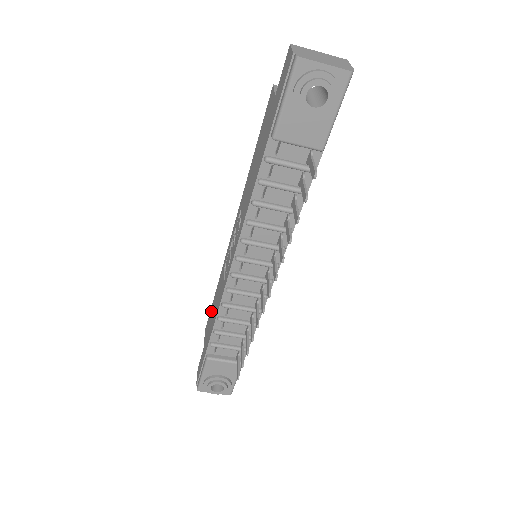
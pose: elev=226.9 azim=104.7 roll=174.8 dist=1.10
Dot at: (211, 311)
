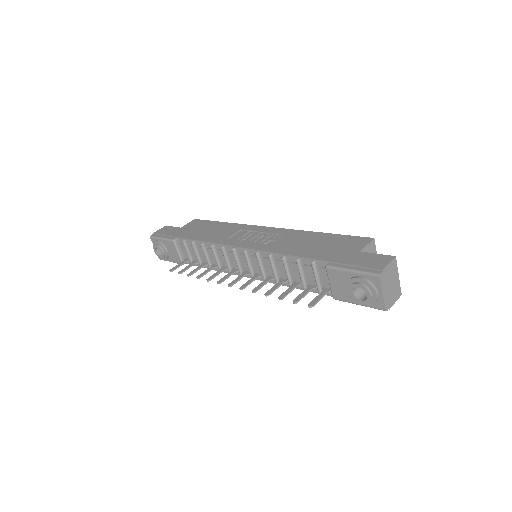
Dot at: (208, 224)
